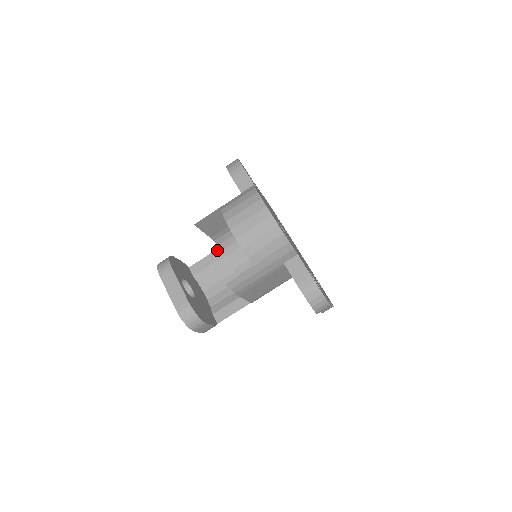
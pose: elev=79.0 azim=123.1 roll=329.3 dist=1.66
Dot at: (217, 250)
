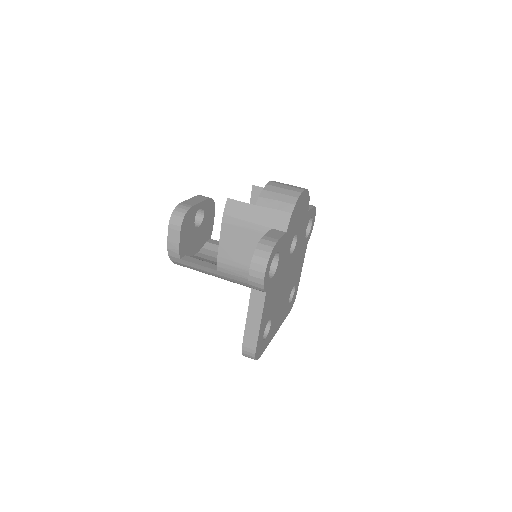
Dot at: occluded
